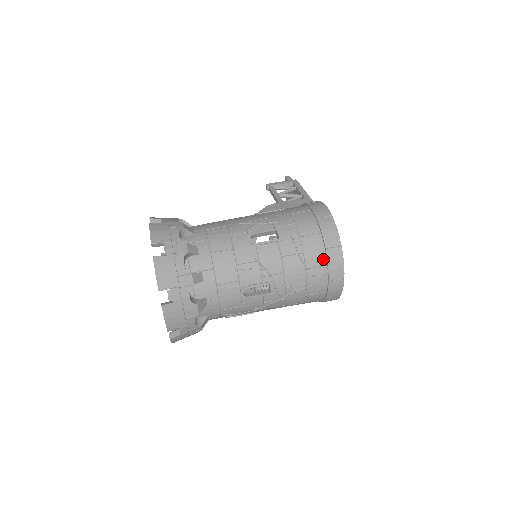
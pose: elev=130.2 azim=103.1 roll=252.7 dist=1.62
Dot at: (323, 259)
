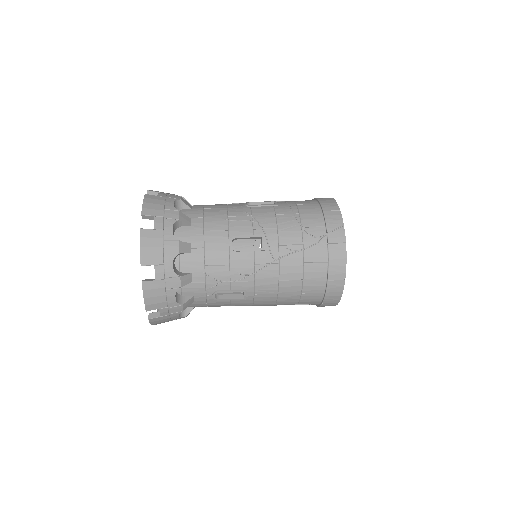
Dot at: (321, 220)
